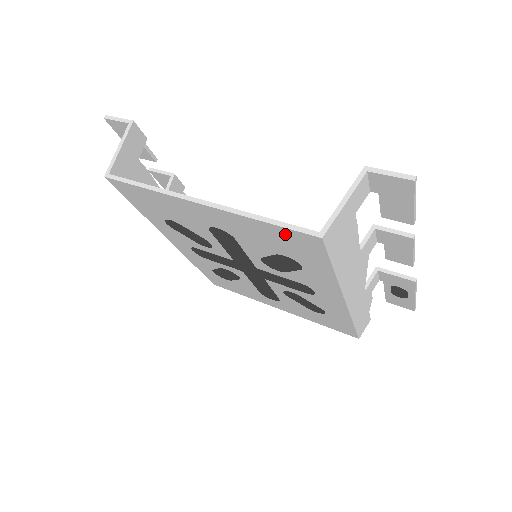
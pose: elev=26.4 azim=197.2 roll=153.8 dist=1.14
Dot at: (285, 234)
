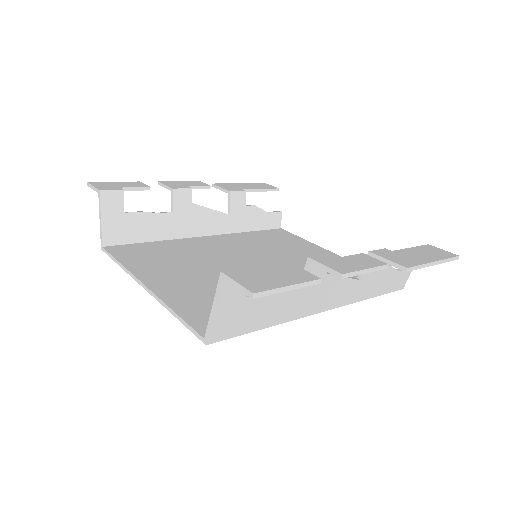
Dot at: occluded
